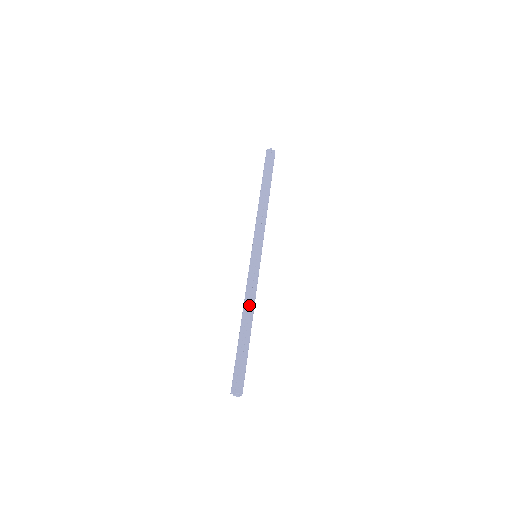
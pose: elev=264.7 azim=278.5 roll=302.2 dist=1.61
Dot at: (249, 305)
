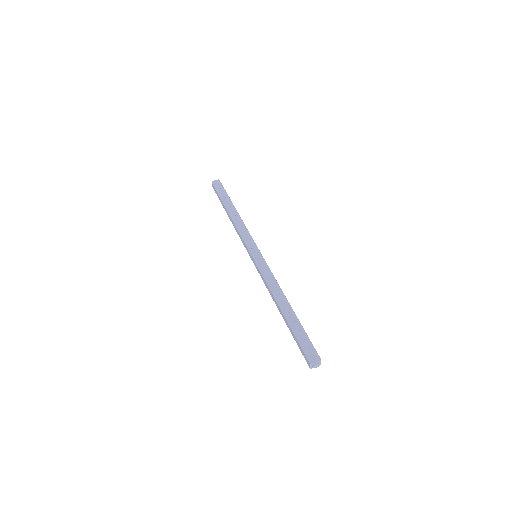
Dot at: (277, 292)
